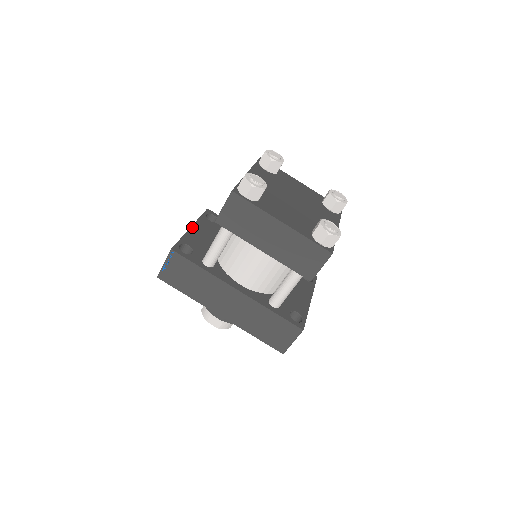
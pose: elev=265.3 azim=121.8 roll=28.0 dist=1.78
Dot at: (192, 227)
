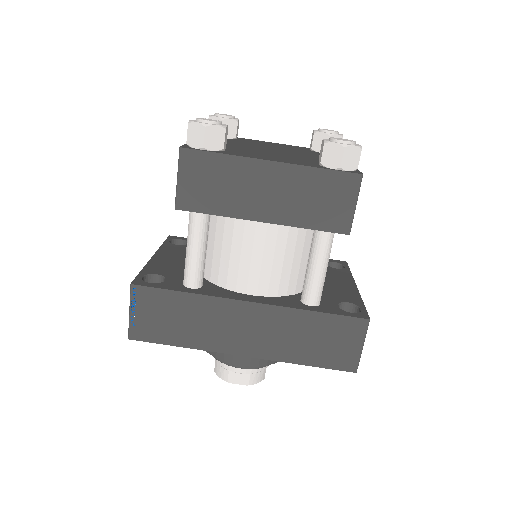
Dot at: (154, 256)
